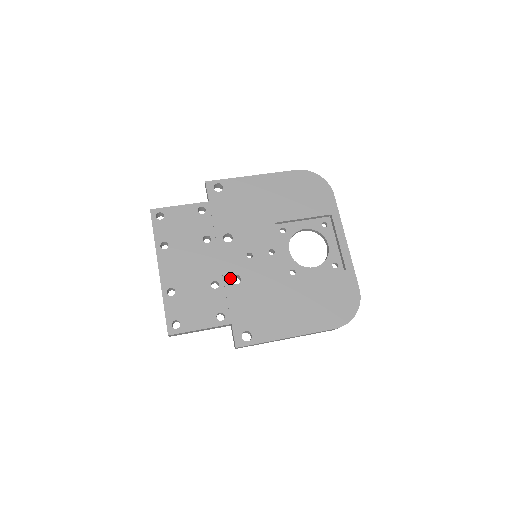
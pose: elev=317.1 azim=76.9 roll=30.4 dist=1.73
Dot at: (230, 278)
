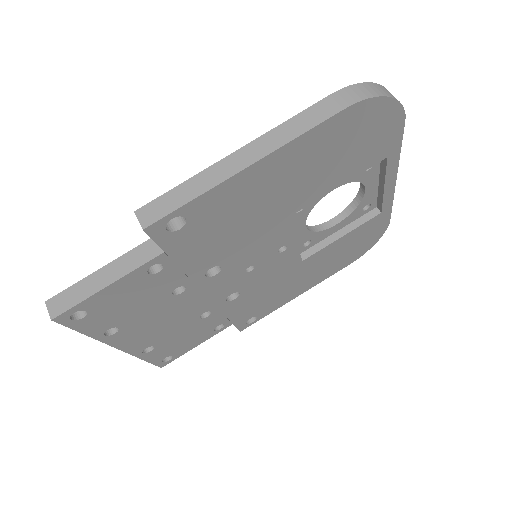
Dot at: (225, 300)
